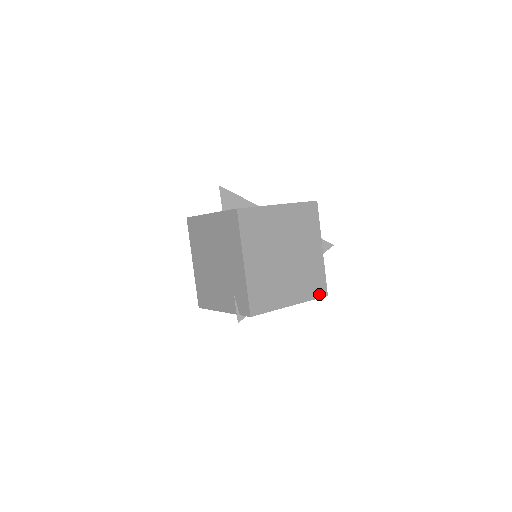
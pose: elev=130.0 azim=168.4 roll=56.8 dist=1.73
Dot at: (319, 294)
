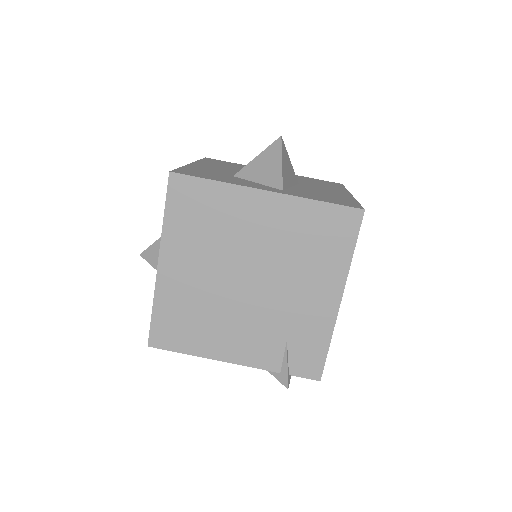
Dot at: occluded
